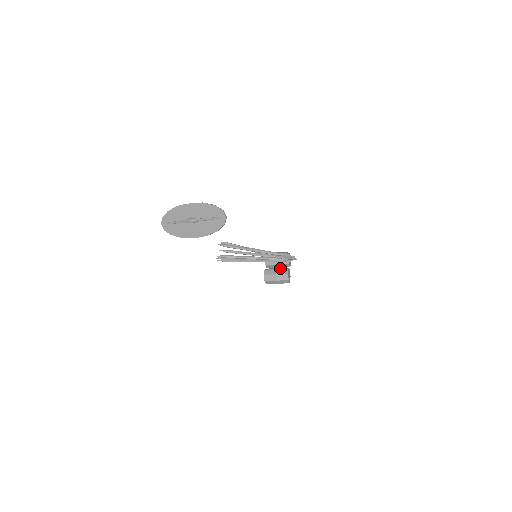
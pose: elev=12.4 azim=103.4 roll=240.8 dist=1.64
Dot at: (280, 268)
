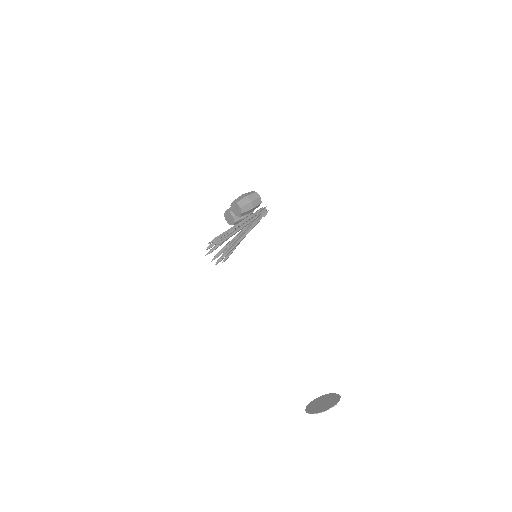
Dot at: occluded
